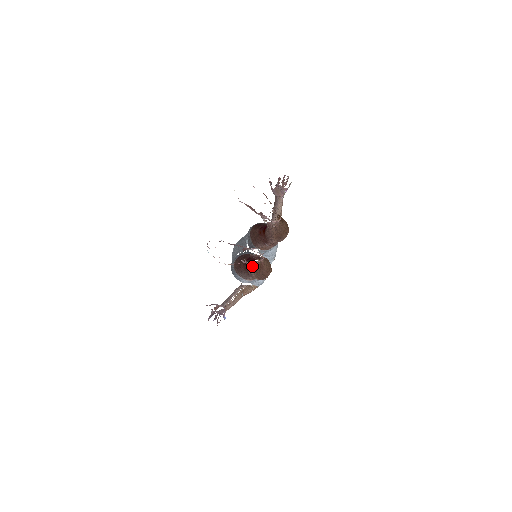
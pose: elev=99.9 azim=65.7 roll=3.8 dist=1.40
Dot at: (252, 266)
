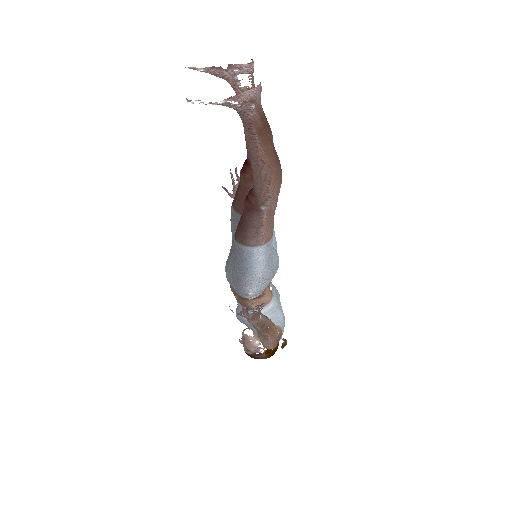
Dot at: (254, 123)
